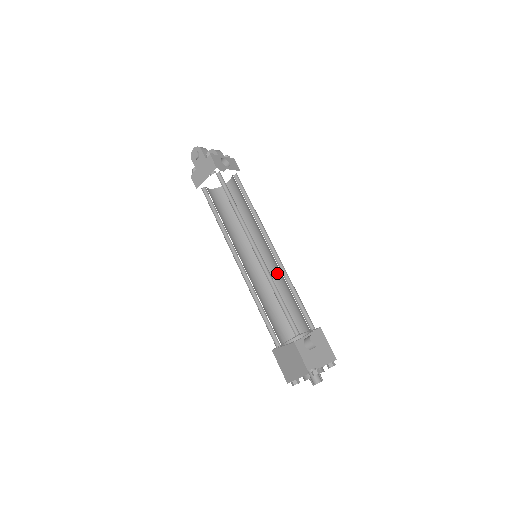
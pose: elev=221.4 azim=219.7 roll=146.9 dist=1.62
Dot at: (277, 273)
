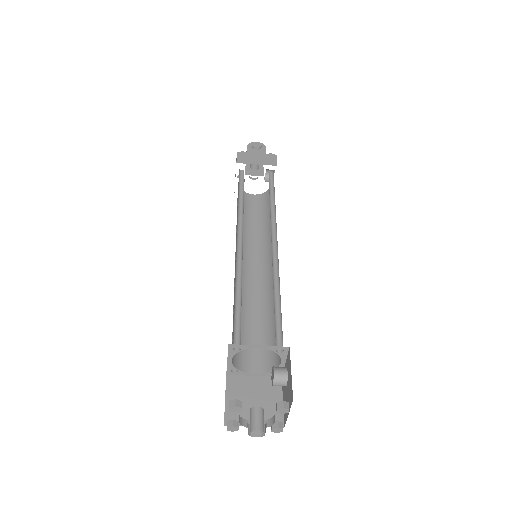
Dot at: (259, 292)
